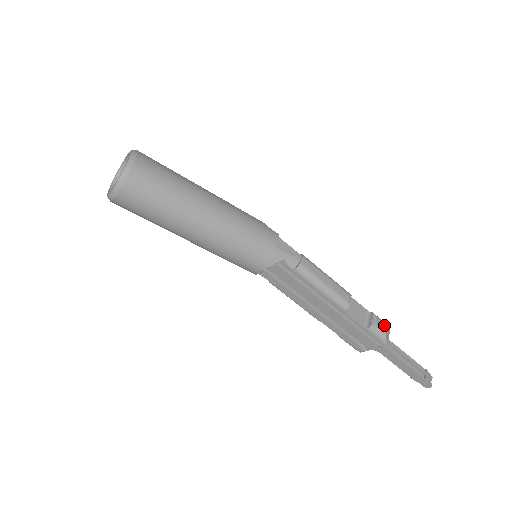
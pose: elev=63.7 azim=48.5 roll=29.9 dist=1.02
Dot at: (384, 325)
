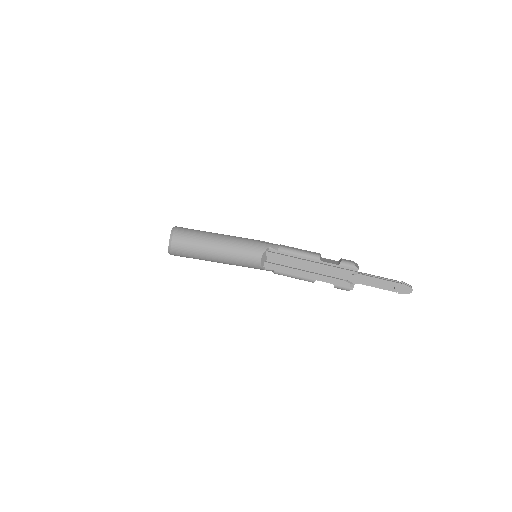
Dot at: (350, 261)
